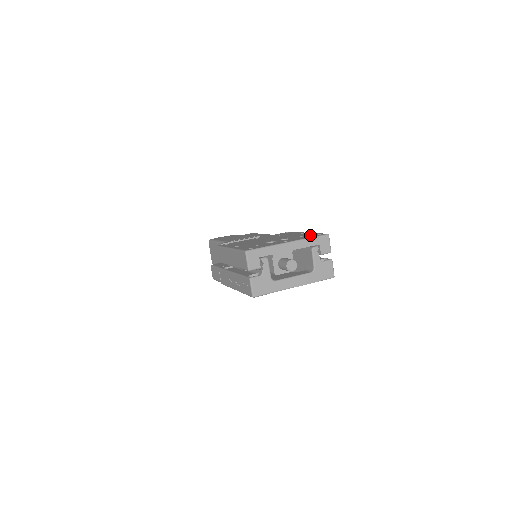
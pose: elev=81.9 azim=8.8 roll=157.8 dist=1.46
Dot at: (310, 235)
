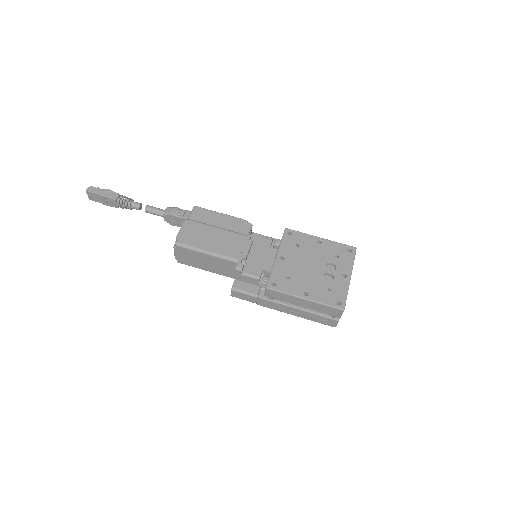
Dot at: (344, 252)
